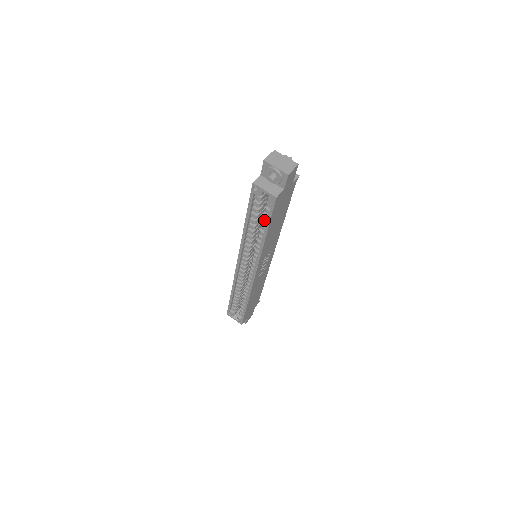
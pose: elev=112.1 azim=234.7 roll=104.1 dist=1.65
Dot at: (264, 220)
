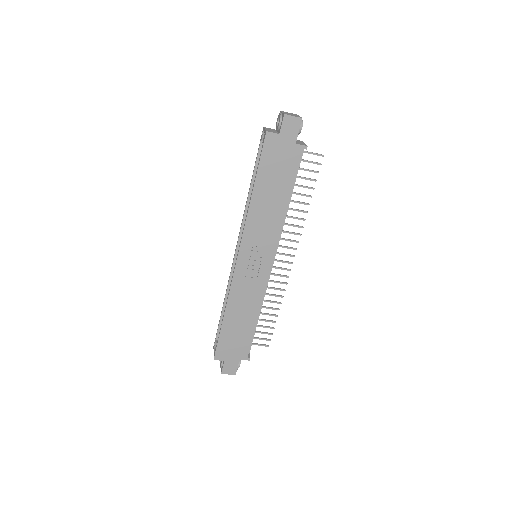
Dot at: occluded
